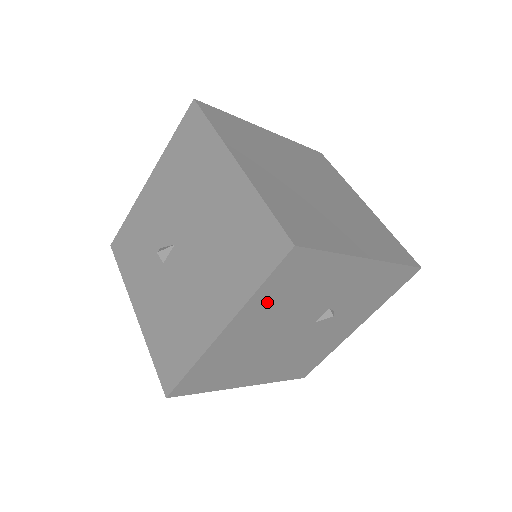
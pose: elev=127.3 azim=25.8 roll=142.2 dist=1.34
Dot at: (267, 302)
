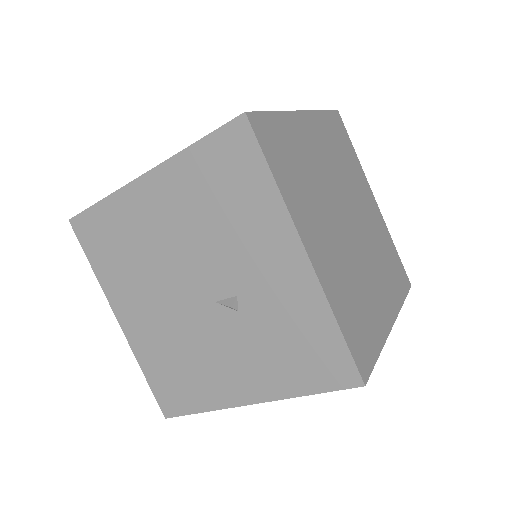
Dot at: (191, 181)
